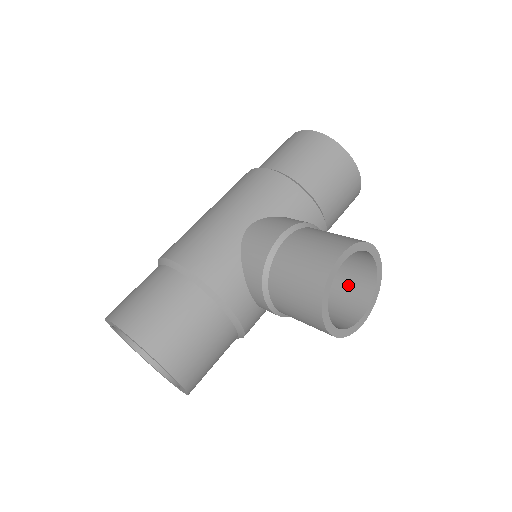
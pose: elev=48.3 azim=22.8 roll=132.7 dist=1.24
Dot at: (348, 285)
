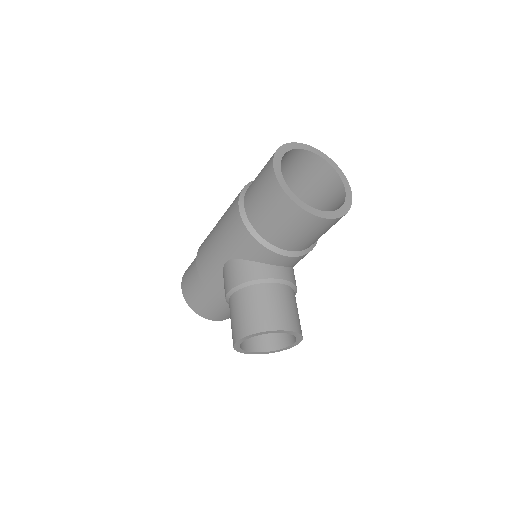
Dot at: occluded
